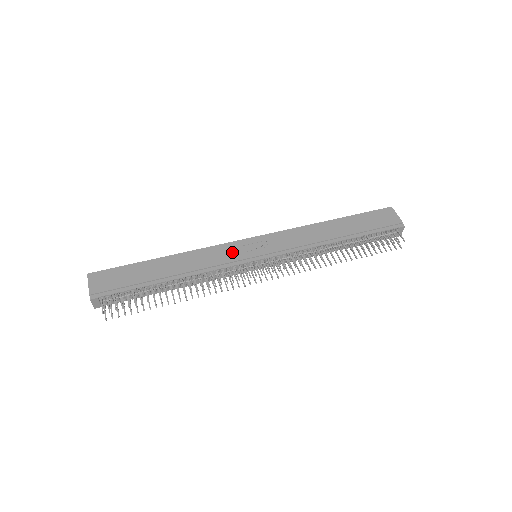
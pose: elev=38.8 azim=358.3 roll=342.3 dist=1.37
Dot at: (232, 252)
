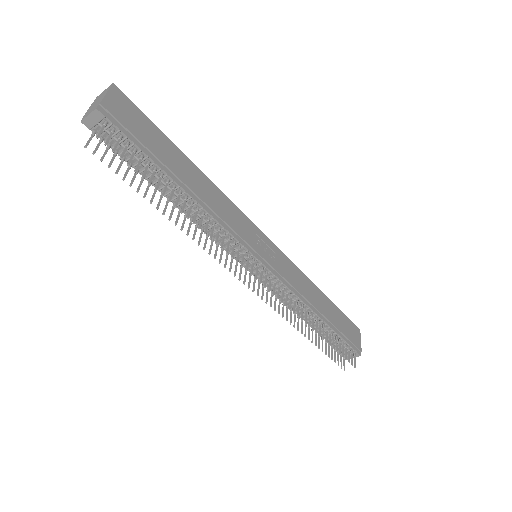
Dot at: (247, 230)
